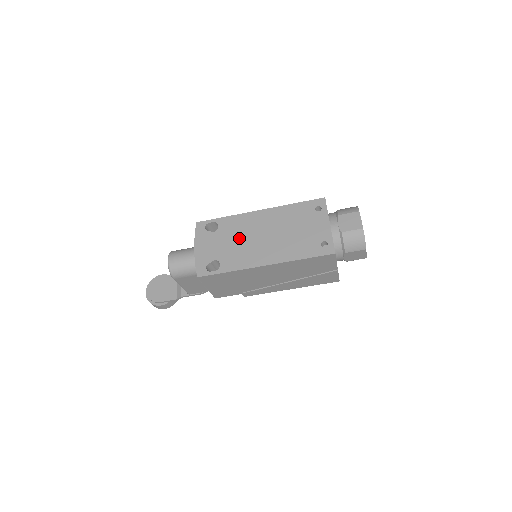
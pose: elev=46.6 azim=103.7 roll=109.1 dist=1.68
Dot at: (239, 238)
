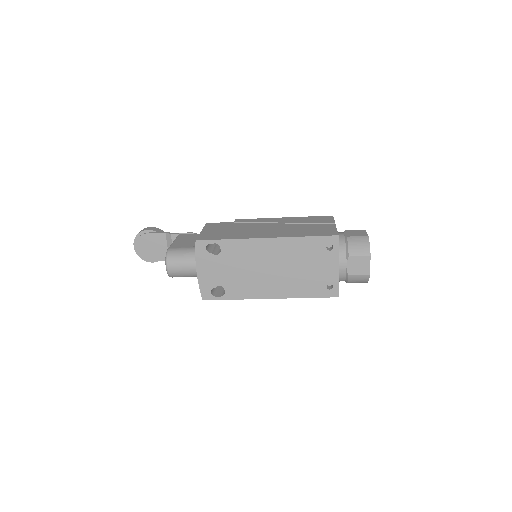
Dot at: (244, 267)
